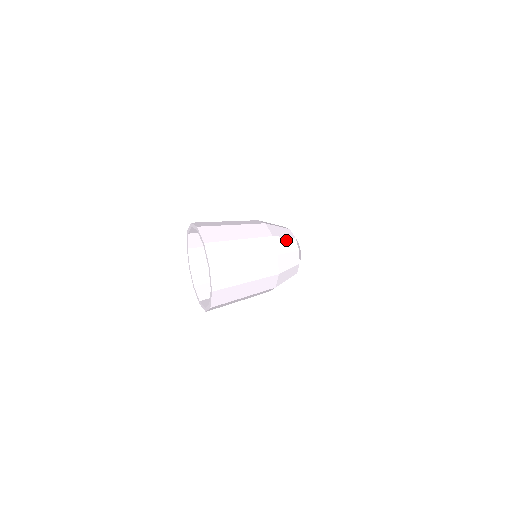
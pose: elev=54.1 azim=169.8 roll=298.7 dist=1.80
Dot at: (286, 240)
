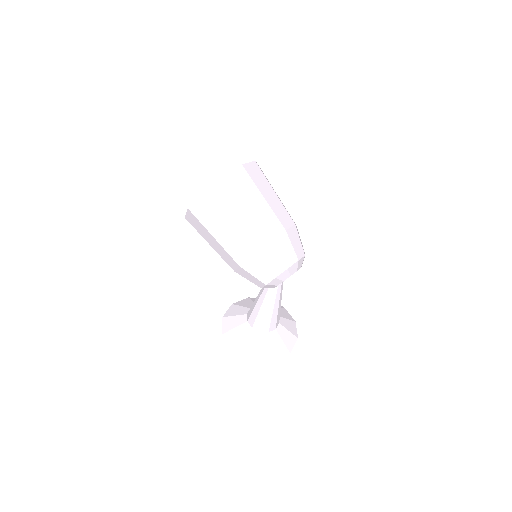
Dot at: (299, 242)
